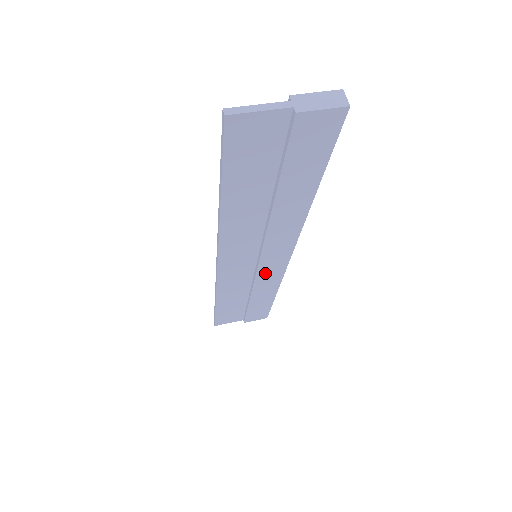
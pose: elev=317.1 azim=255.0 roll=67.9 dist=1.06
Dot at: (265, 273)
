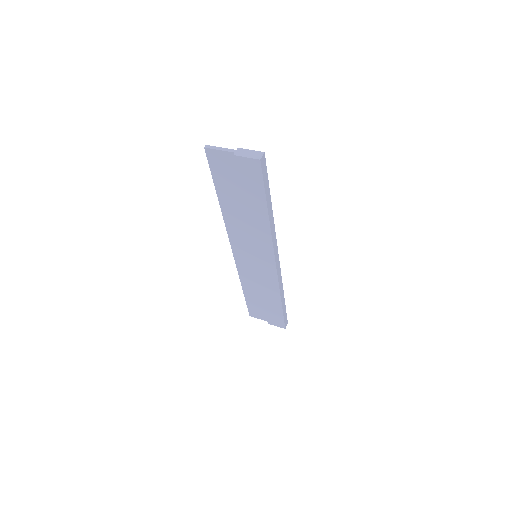
Dot at: (264, 274)
